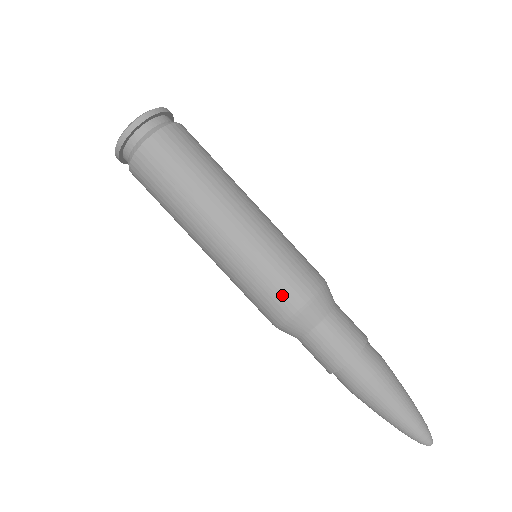
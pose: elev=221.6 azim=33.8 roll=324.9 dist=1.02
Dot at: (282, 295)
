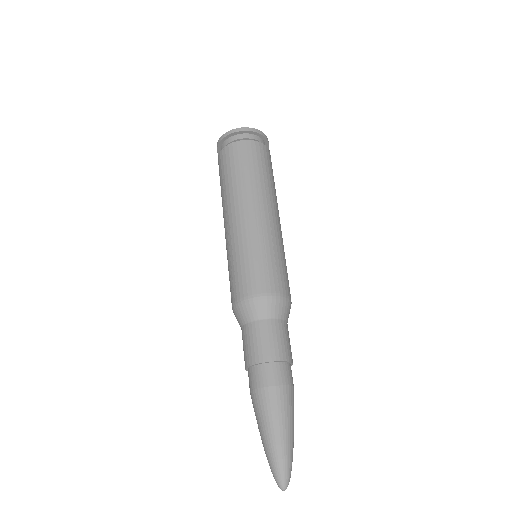
Dot at: (273, 278)
